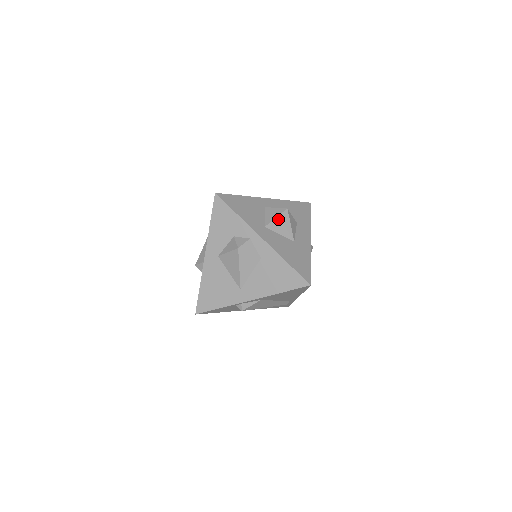
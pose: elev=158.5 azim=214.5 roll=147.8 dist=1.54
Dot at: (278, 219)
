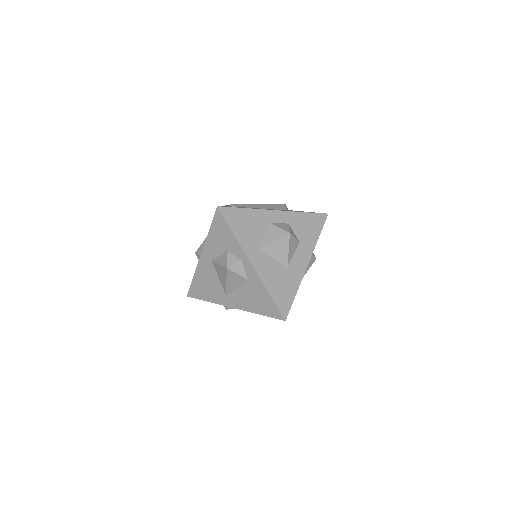
Dot at: (276, 243)
